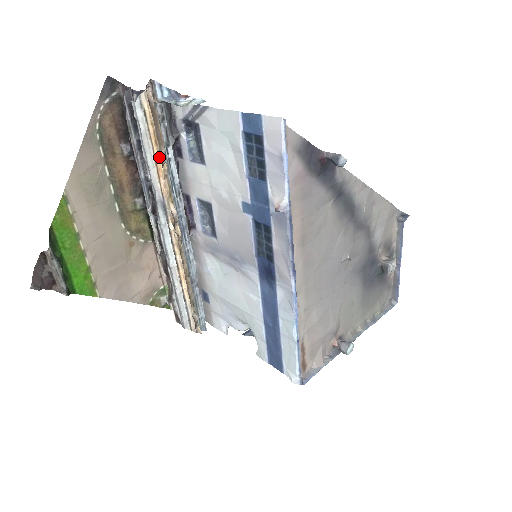
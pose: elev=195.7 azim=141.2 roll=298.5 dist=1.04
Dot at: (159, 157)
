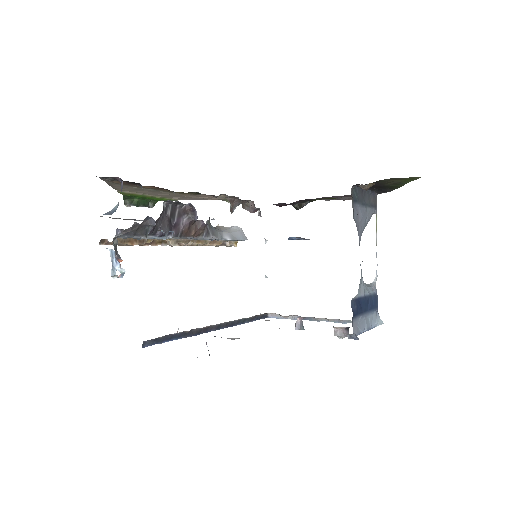
Dot at: (138, 244)
